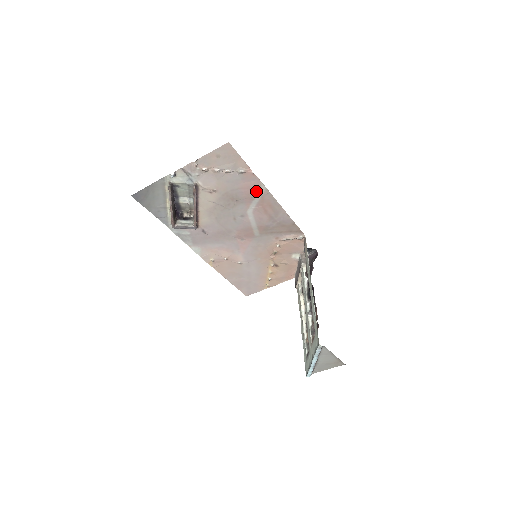
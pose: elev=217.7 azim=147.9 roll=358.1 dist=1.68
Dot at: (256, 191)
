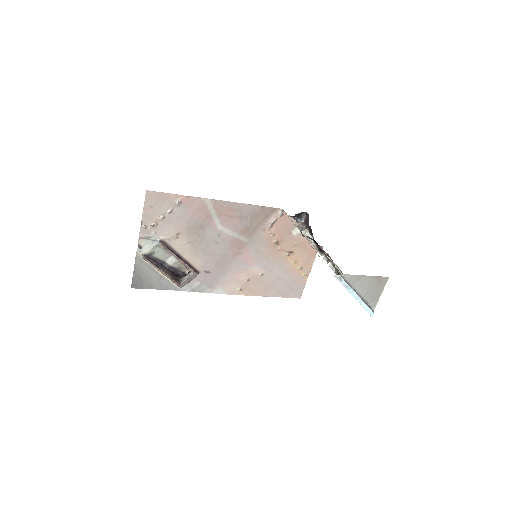
Dot at: (206, 208)
